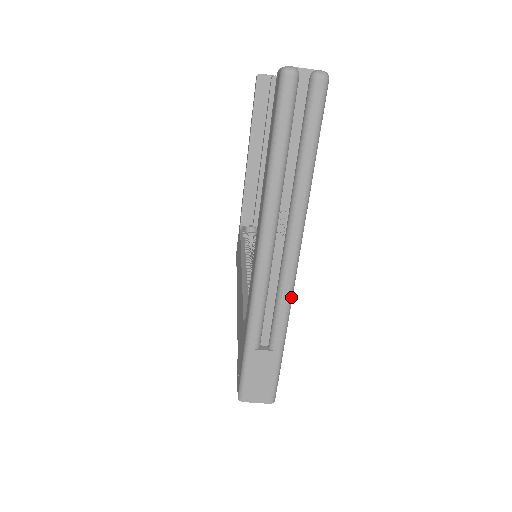
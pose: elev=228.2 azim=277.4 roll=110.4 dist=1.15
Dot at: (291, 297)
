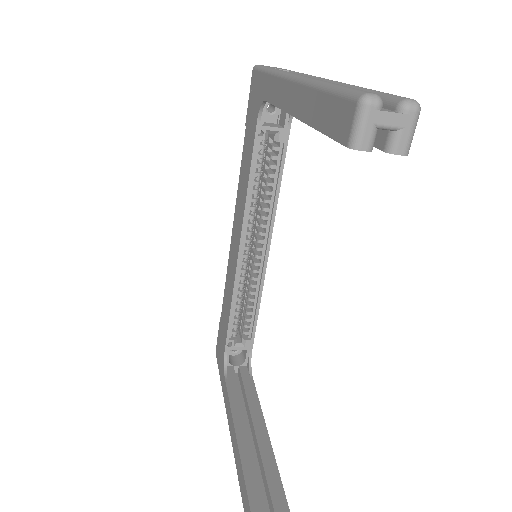
Dot at: occluded
